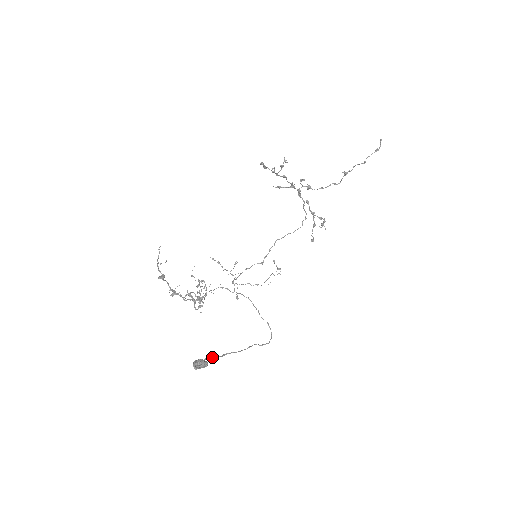
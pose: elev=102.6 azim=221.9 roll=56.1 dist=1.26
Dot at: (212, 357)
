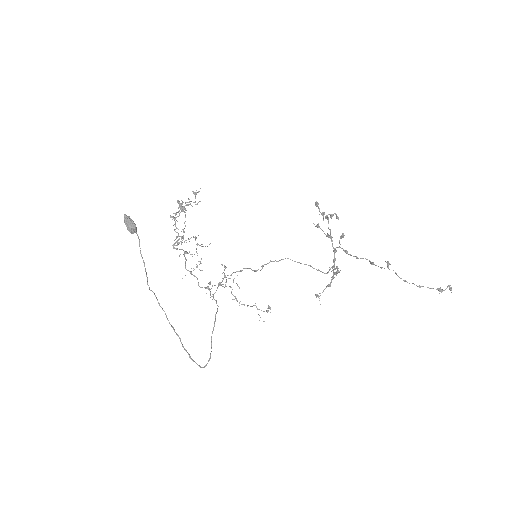
Dot at: occluded
